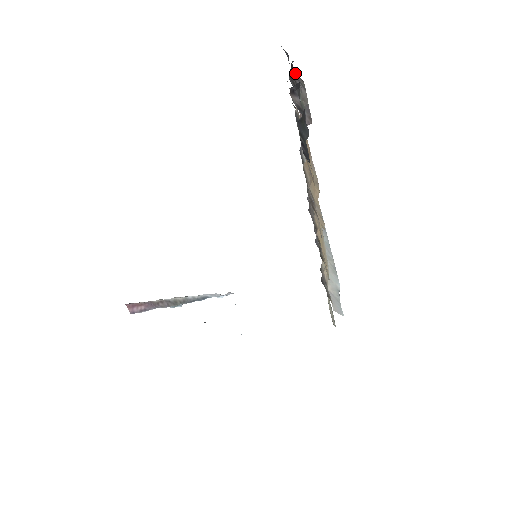
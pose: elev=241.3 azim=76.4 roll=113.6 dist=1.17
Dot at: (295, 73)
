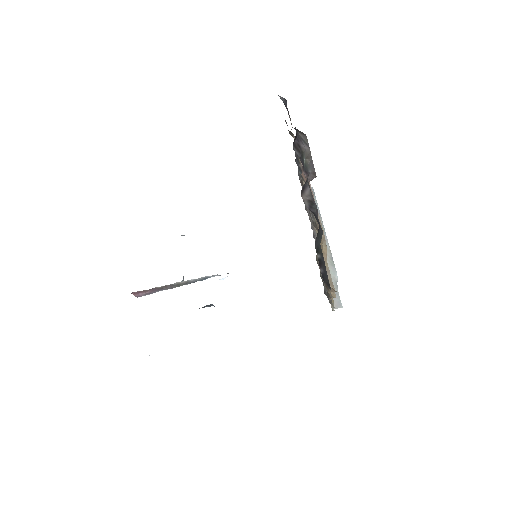
Dot at: (297, 133)
